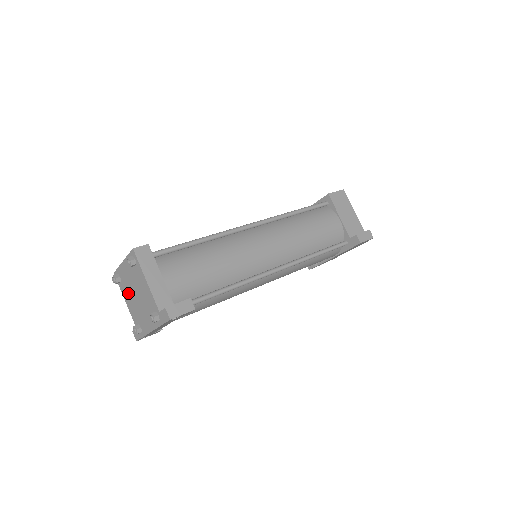
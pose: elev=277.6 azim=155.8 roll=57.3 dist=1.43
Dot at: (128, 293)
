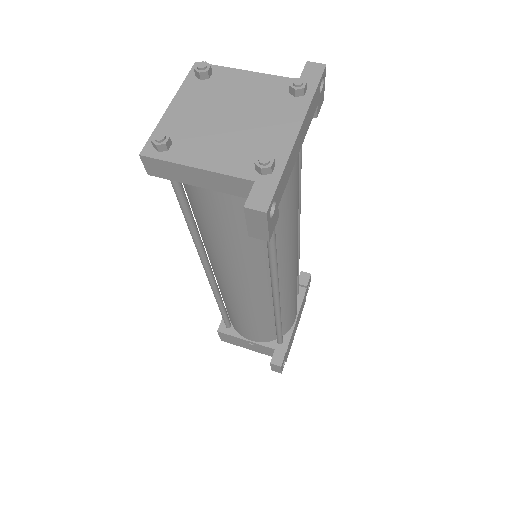
Dot at: (202, 140)
